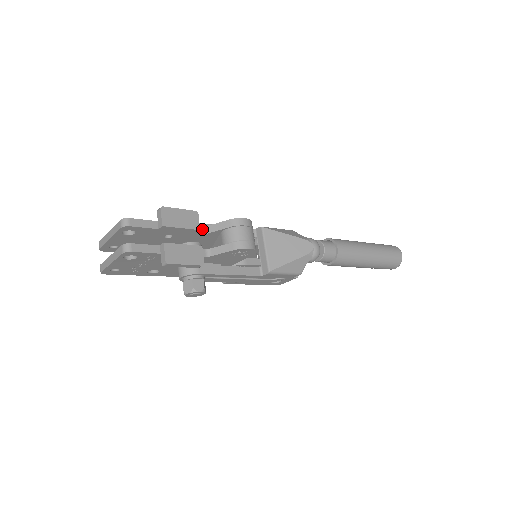
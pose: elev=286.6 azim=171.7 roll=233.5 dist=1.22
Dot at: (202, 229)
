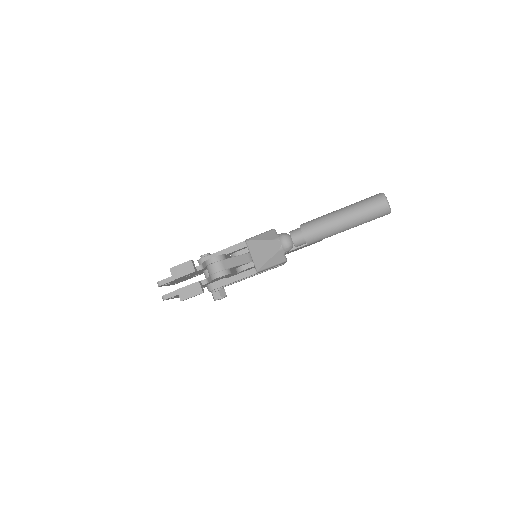
Dot at: (200, 267)
